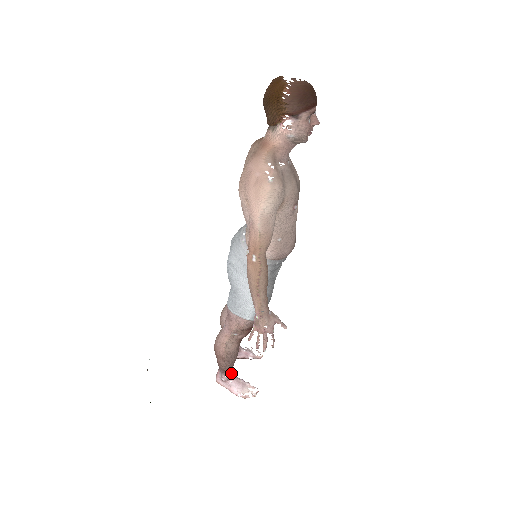
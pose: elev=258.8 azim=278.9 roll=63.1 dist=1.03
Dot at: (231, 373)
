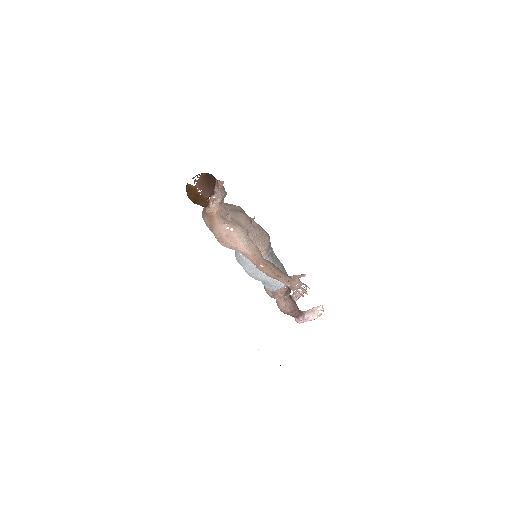
Dot at: (302, 313)
